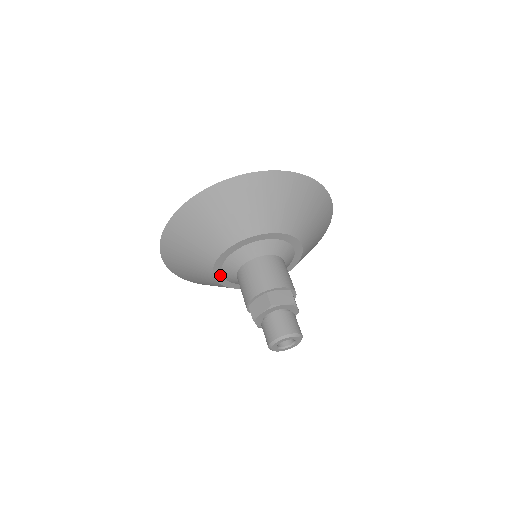
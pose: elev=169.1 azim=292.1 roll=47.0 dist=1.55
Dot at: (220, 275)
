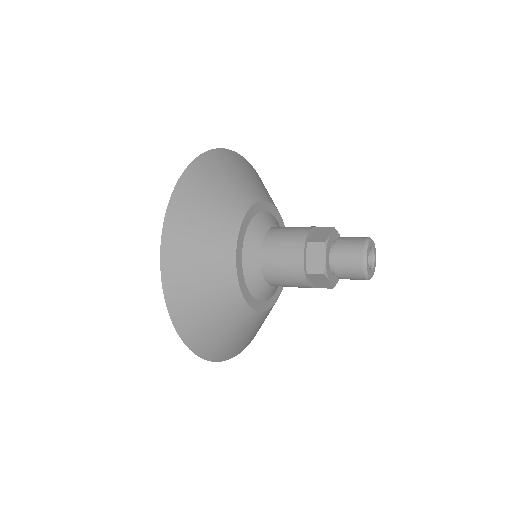
Dot at: (250, 297)
